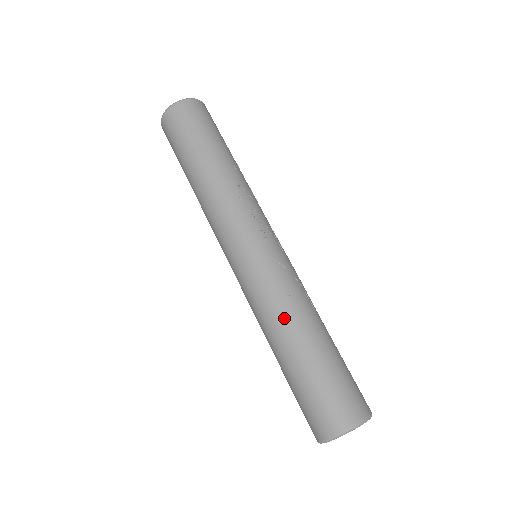
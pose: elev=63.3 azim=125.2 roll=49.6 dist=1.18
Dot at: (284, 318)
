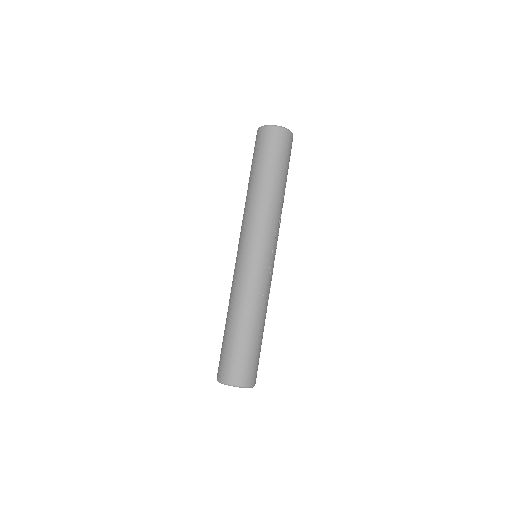
Dot at: (255, 307)
